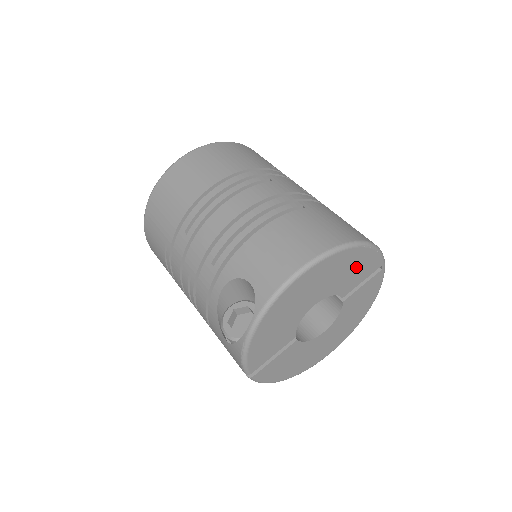
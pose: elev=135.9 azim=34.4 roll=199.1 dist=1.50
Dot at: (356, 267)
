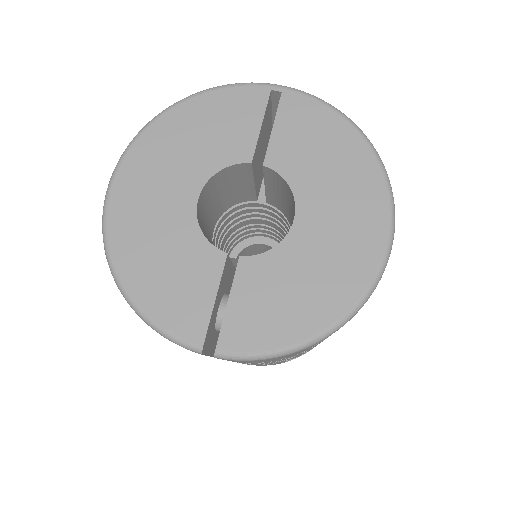
Dot at: (212, 122)
